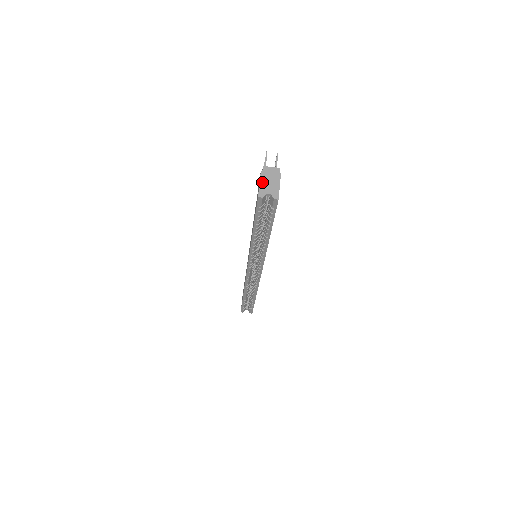
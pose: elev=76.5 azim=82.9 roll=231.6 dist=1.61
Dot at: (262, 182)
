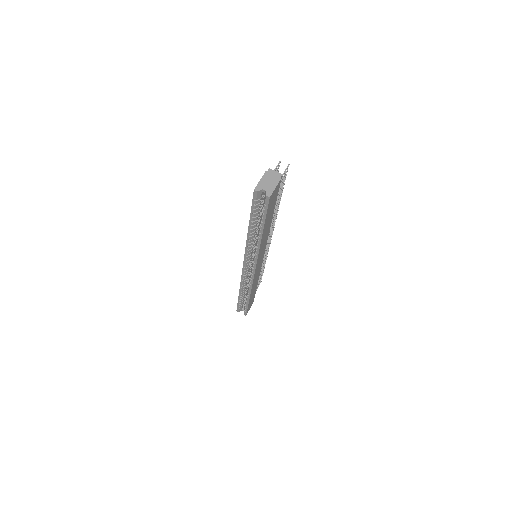
Dot at: (263, 180)
